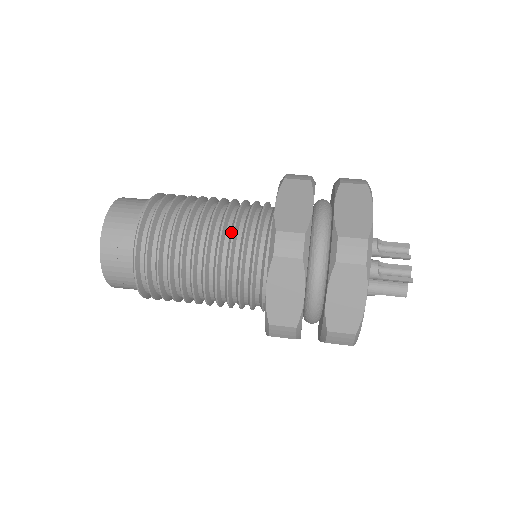
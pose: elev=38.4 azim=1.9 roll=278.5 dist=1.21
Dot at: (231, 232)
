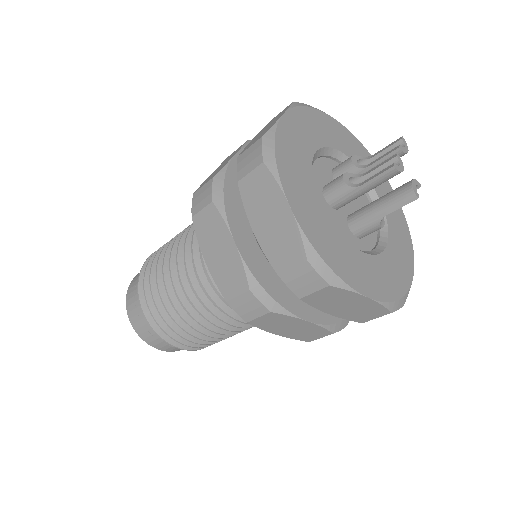
Dot at: occluded
